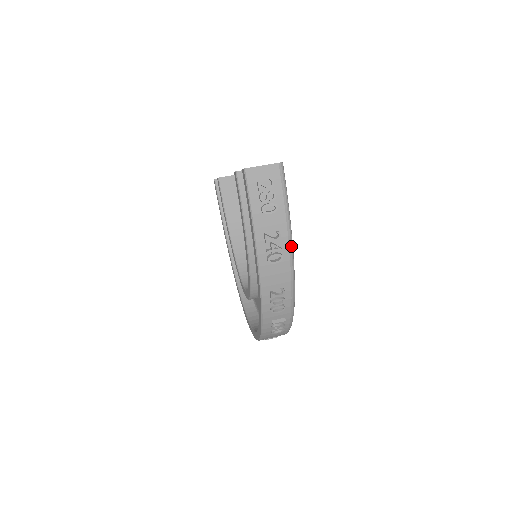
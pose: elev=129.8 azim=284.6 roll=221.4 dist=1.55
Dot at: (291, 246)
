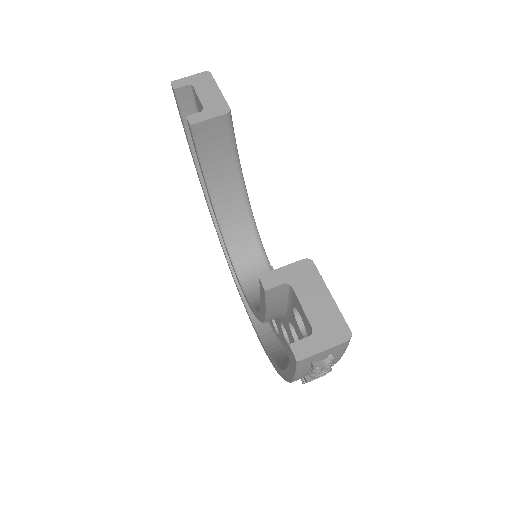
Dot at: occluded
